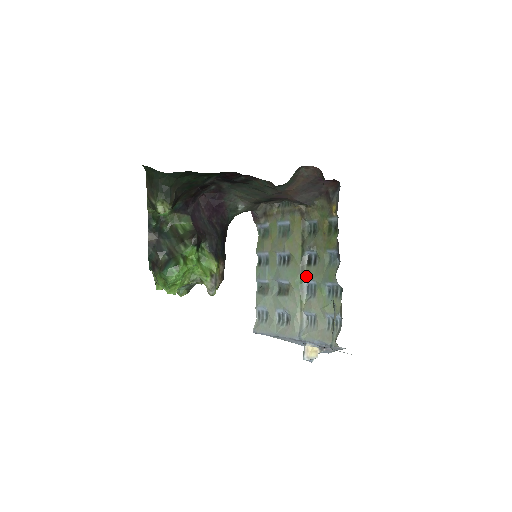
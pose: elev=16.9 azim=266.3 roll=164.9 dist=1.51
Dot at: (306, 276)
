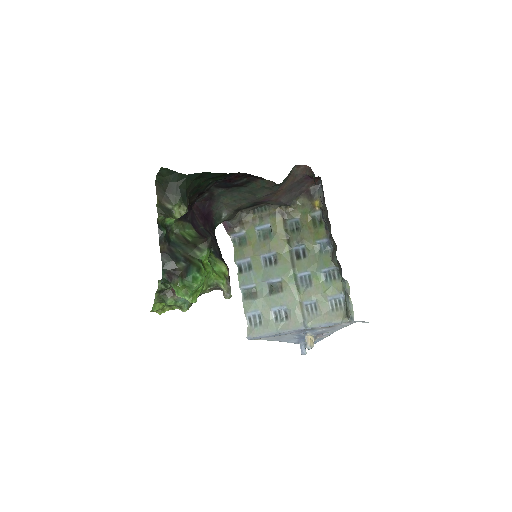
Dot at: (298, 269)
